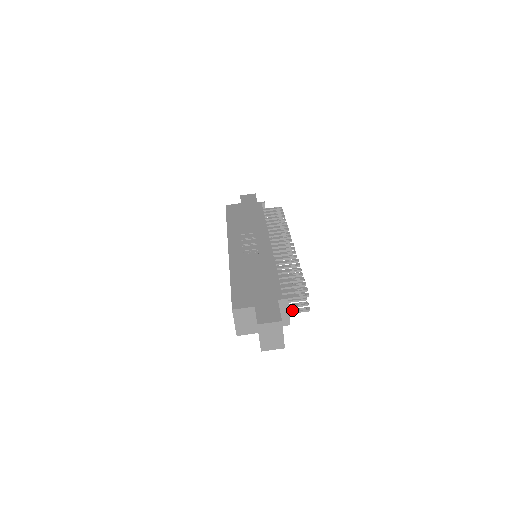
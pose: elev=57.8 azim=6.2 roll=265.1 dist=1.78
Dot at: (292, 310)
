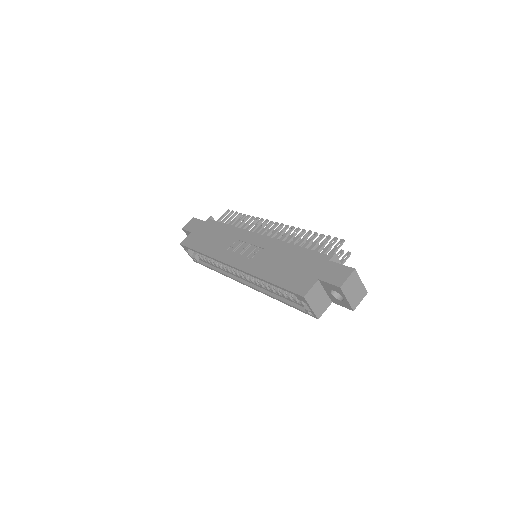
Dot at: occluded
